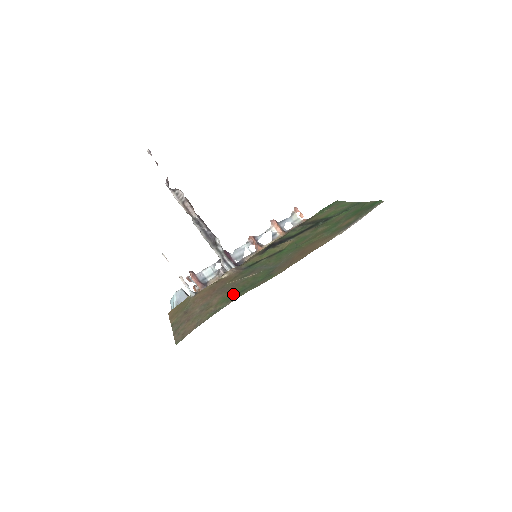
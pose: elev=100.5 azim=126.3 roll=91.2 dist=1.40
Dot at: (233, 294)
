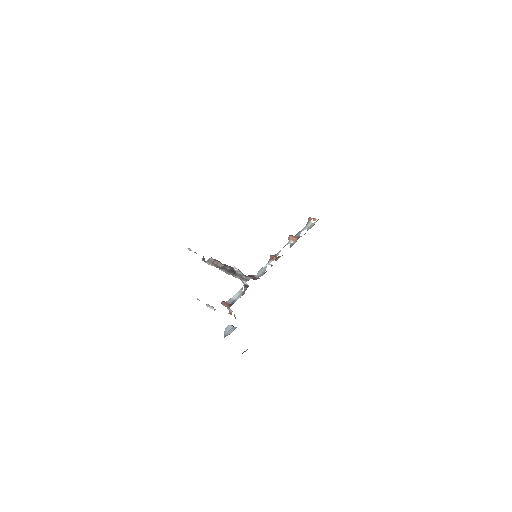
Dot at: occluded
